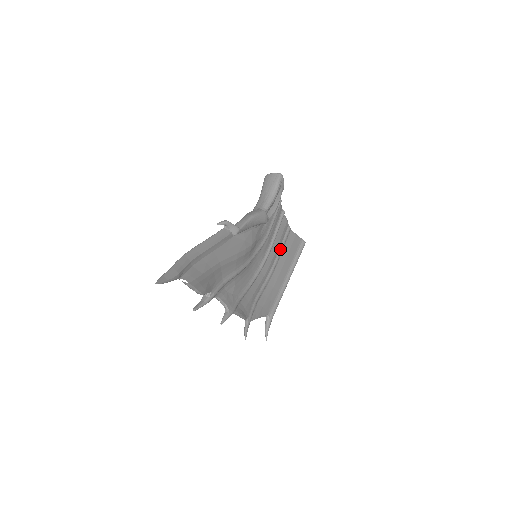
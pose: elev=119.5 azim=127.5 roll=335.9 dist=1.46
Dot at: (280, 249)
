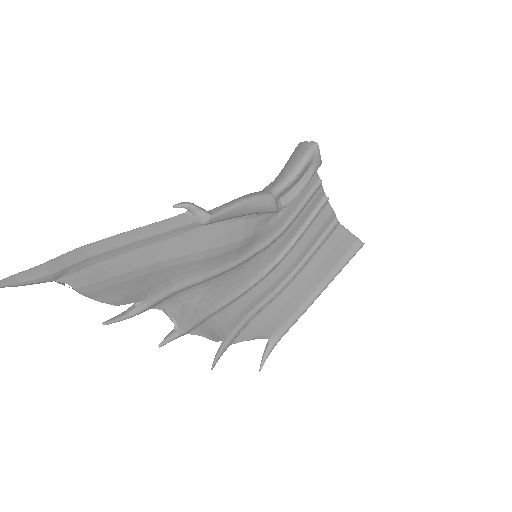
Dot at: (312, 249)
